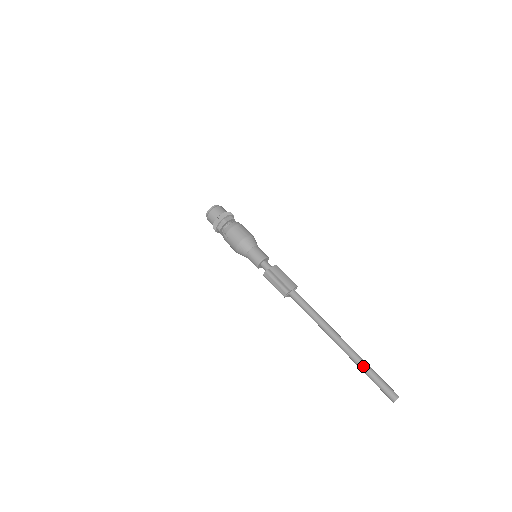
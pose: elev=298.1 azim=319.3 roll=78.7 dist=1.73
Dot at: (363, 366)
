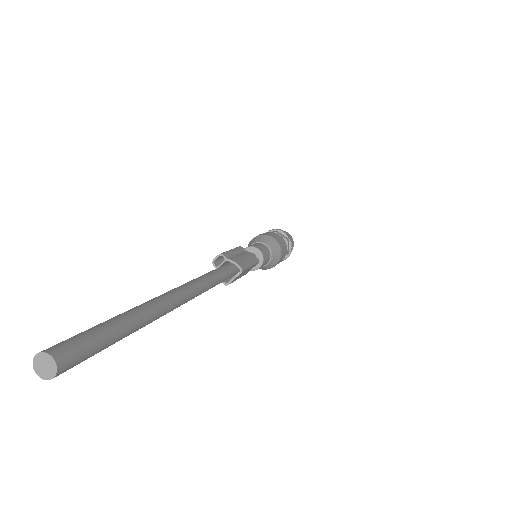
Dot at: occluded
